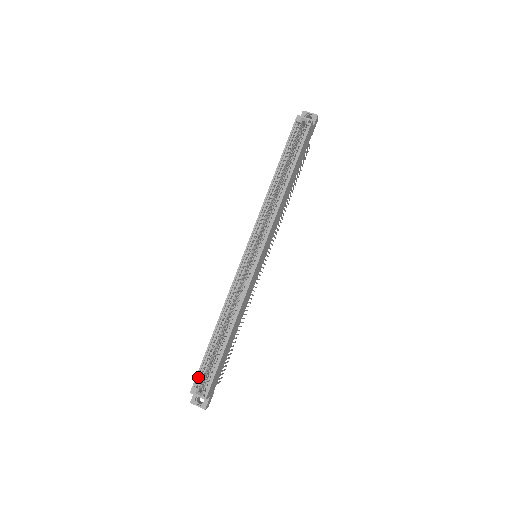
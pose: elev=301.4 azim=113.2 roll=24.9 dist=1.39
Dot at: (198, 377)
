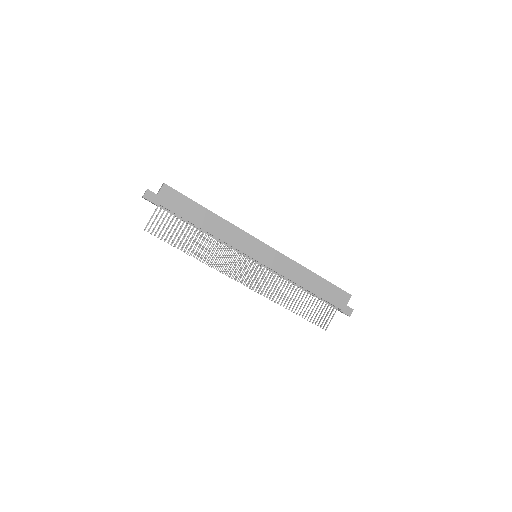
Dot at: occluded
